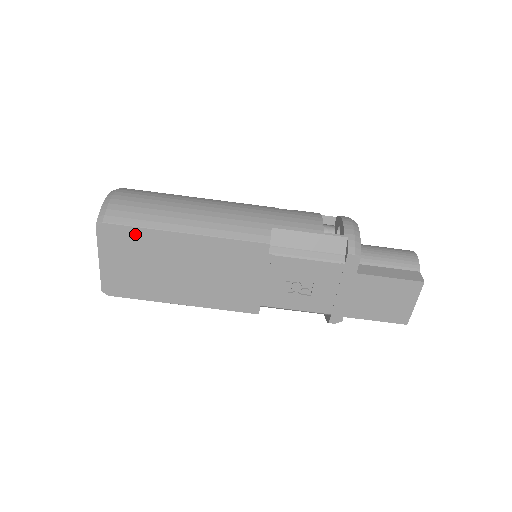
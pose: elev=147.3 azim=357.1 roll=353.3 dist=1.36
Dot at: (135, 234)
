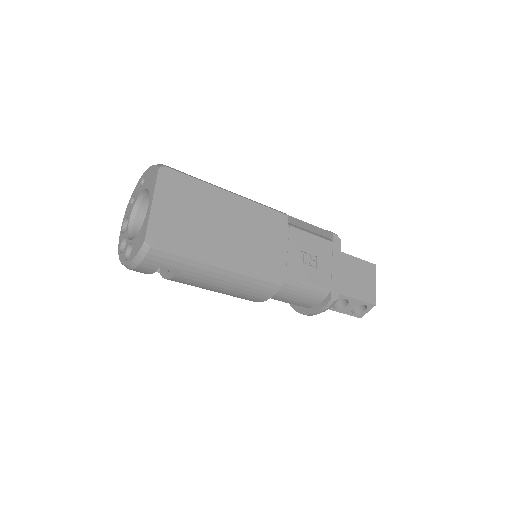
Dot at: (191, 184)
